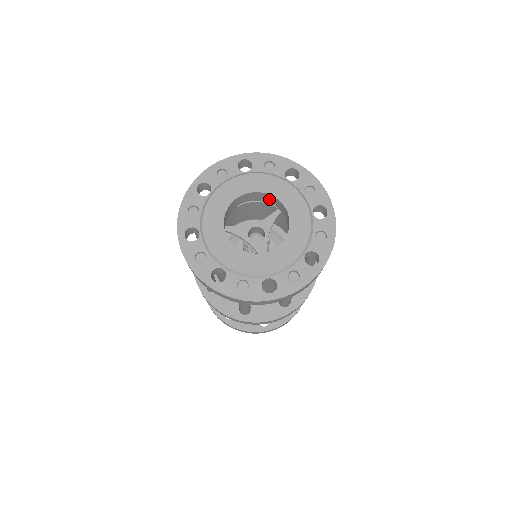
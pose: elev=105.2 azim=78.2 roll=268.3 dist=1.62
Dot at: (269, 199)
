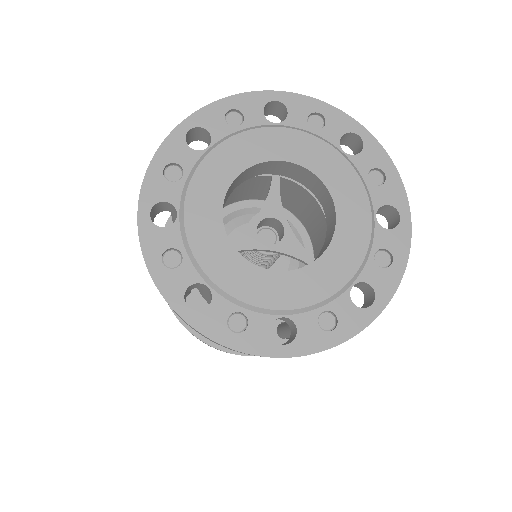
Dot at: (265, 169)
